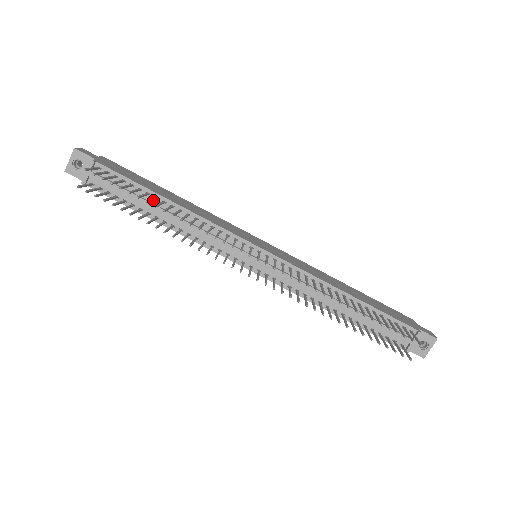
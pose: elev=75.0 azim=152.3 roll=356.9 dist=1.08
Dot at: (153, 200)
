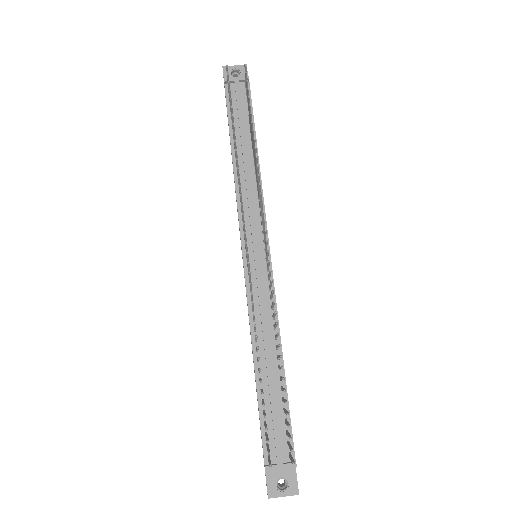
Dot at: (249, 139)
